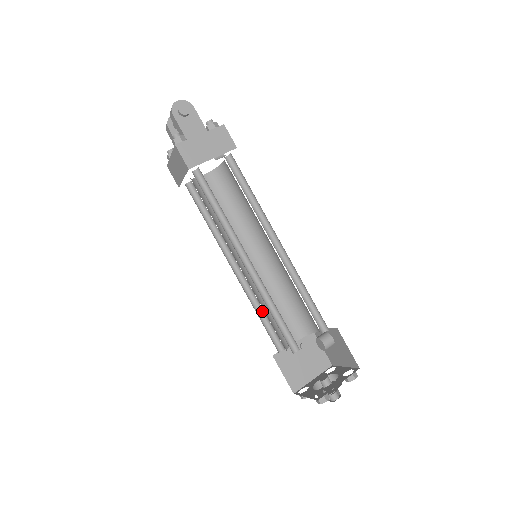
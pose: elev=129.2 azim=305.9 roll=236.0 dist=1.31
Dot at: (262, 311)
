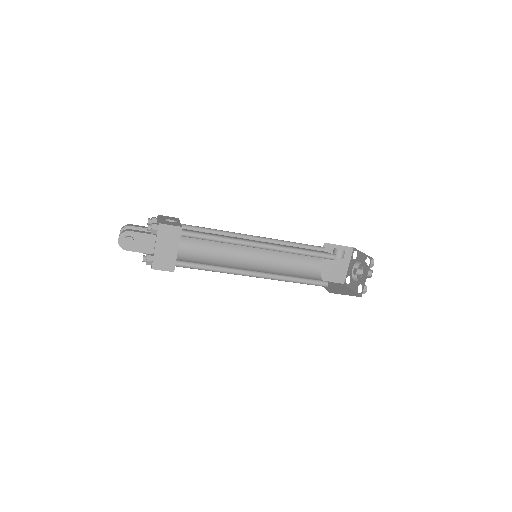
Dot at: occluded
